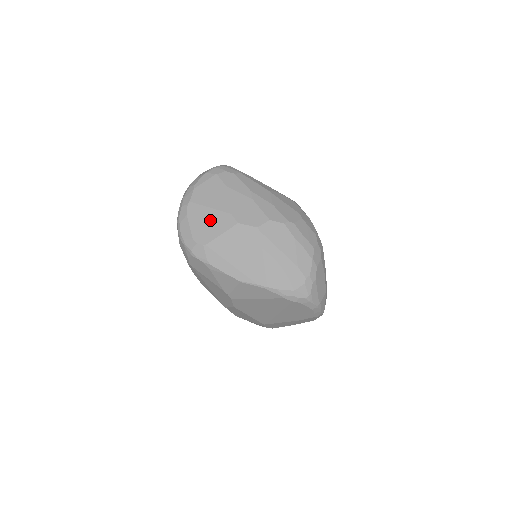
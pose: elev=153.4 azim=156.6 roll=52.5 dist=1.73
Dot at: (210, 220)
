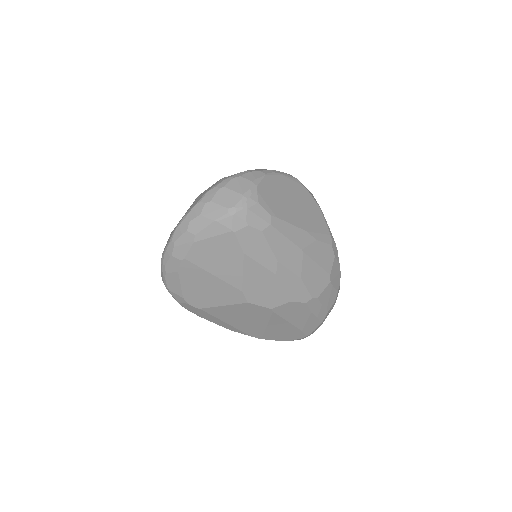
Dot at: (211, 288)
